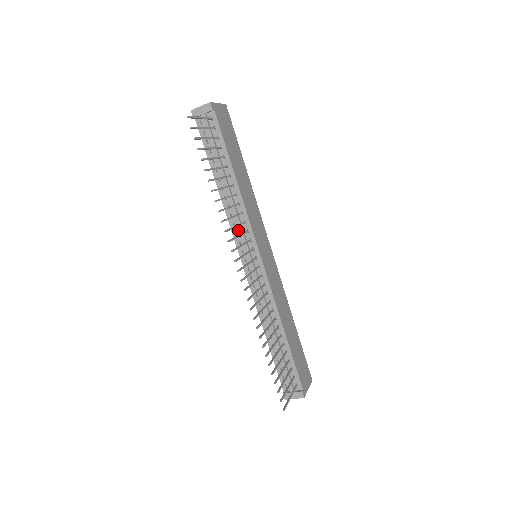
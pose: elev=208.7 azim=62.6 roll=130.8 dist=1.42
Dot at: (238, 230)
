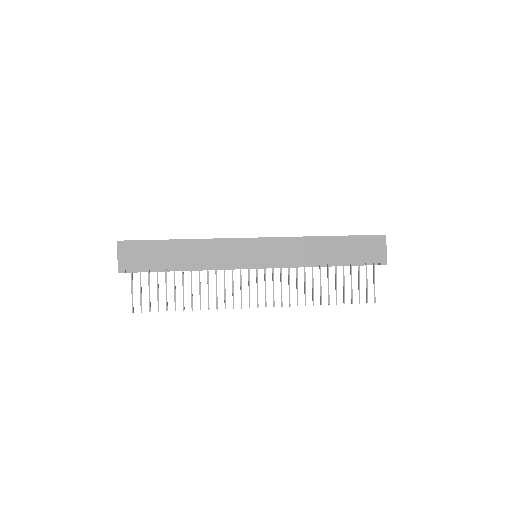
Dot at: occluded
